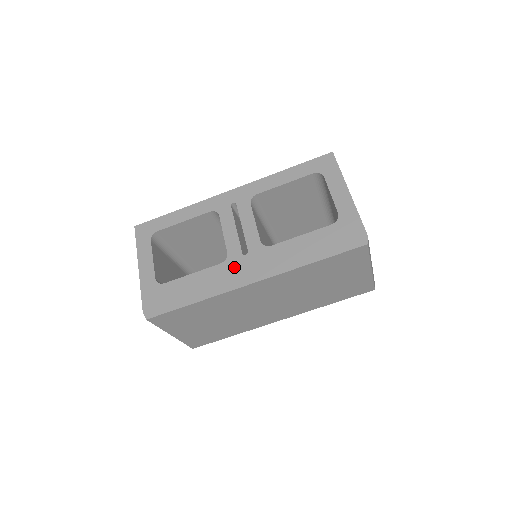
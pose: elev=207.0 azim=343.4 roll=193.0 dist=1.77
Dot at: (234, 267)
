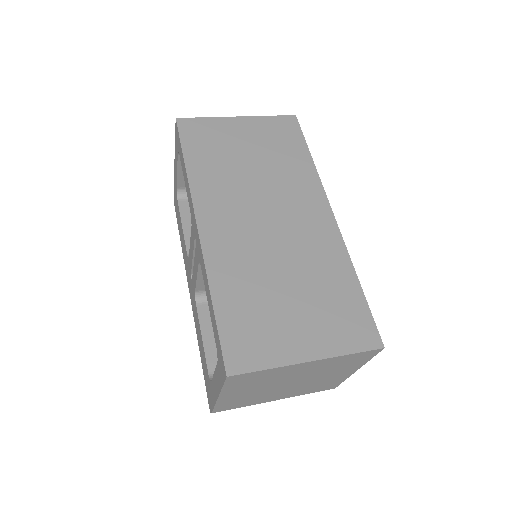
Dot at: (188, 270)
